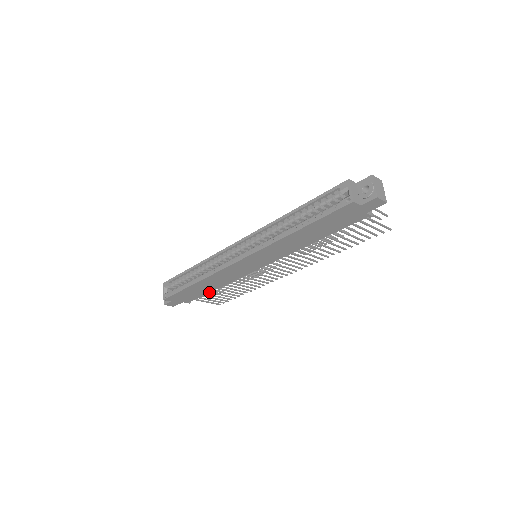
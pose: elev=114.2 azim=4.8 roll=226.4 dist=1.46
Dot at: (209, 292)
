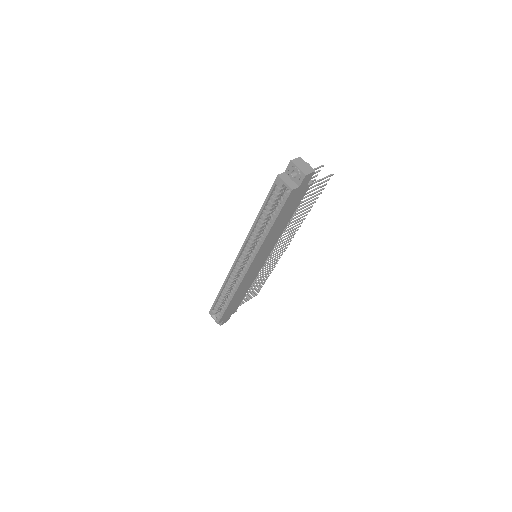
Dot at: occluded
